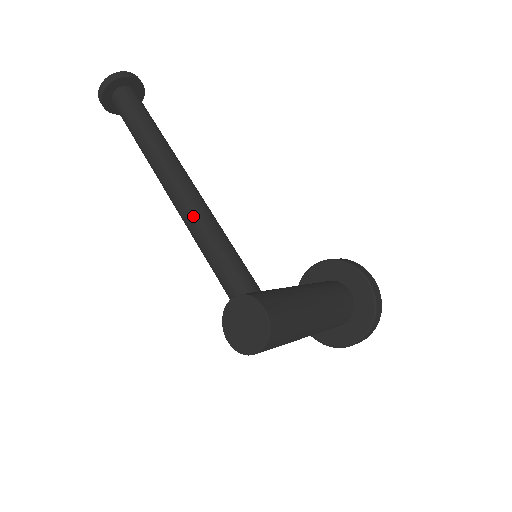
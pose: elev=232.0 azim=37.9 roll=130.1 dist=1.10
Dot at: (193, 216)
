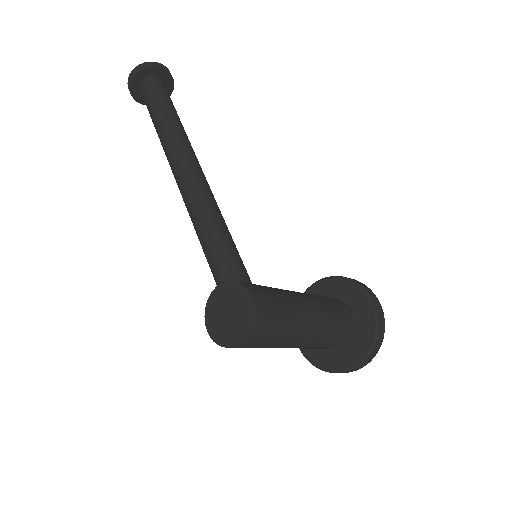
Dot at: (196, 200)
